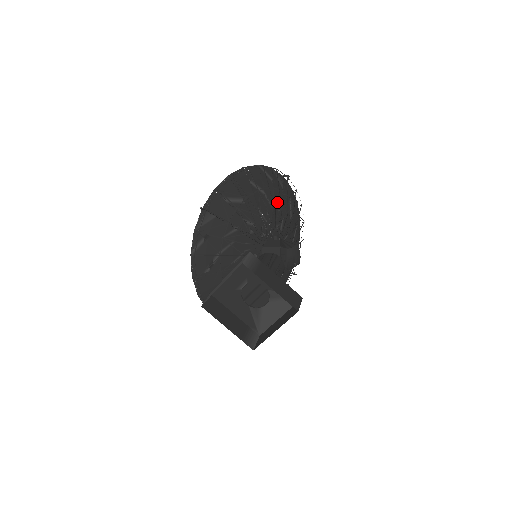
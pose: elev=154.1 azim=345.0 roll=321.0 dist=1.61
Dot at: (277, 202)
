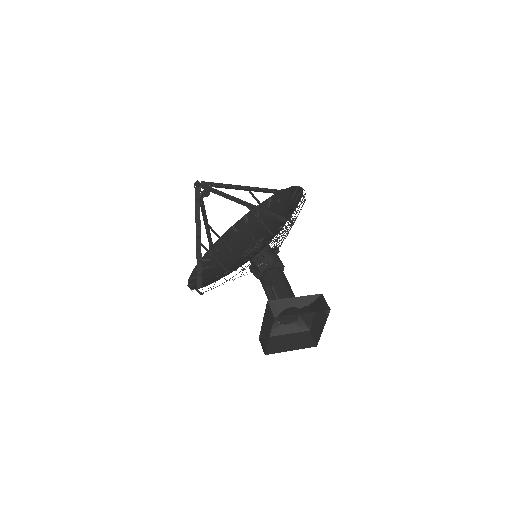
Dot at: (276, 213)
